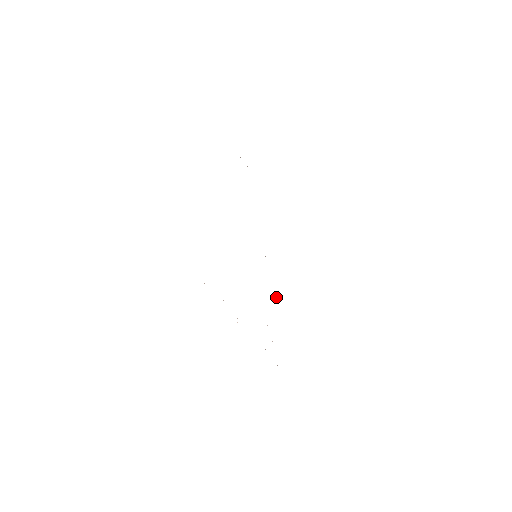
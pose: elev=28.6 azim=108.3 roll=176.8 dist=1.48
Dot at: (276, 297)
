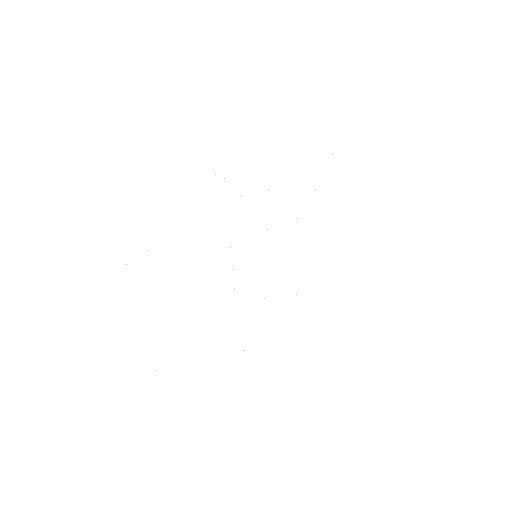
Dot at: occluded
